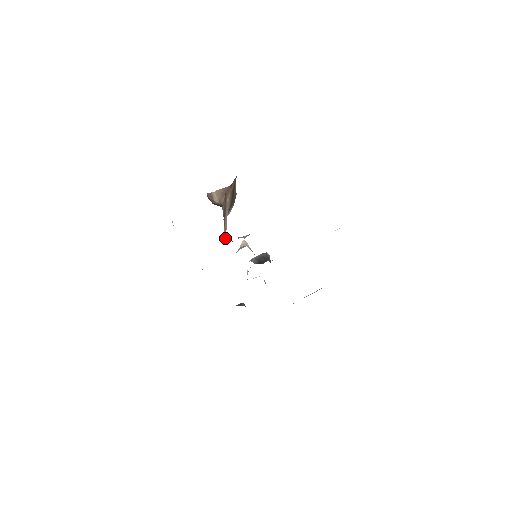
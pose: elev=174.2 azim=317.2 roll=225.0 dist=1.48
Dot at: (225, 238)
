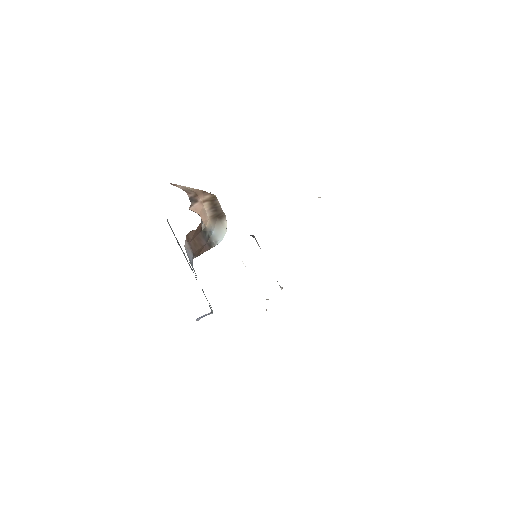
Dot at: occluded
